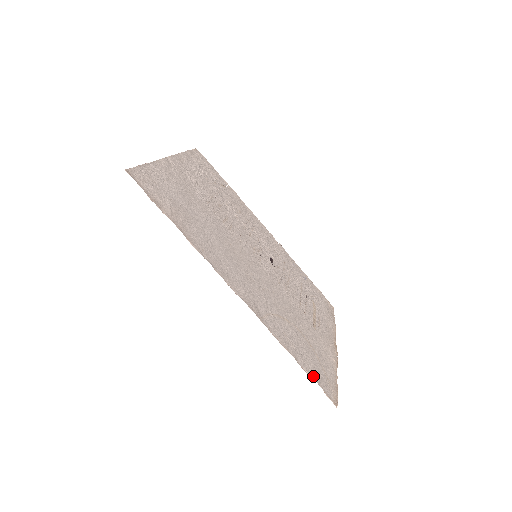
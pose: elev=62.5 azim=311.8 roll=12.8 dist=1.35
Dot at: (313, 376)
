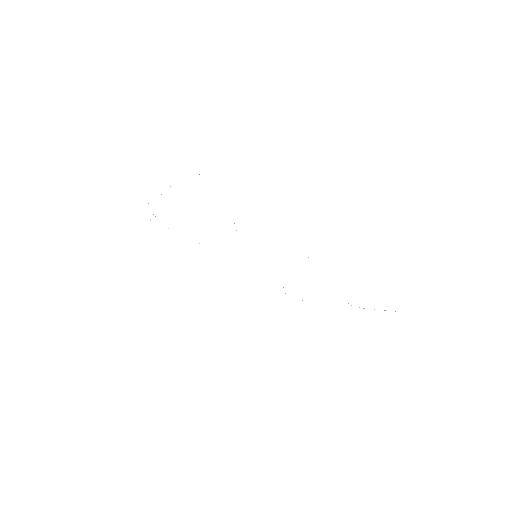
Dot at: occluded
